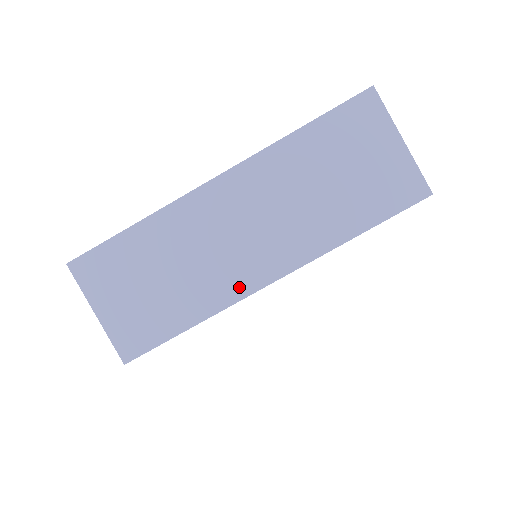
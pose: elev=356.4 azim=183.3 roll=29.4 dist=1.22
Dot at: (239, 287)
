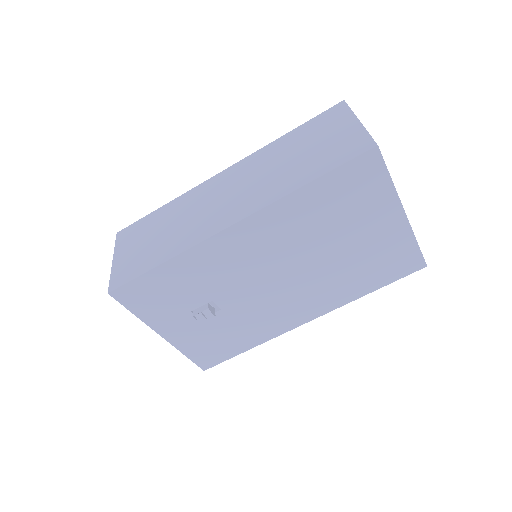
Dot at: (206, 232)
